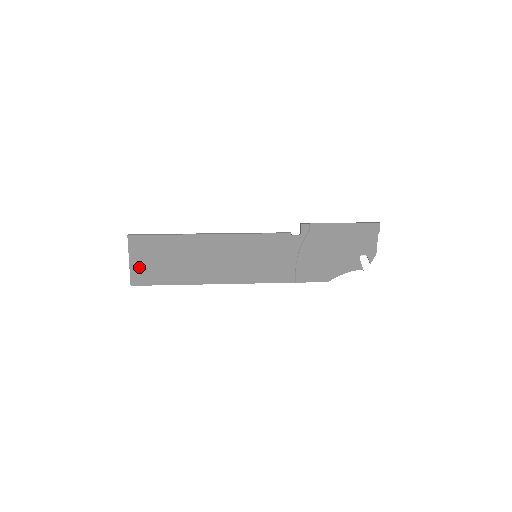
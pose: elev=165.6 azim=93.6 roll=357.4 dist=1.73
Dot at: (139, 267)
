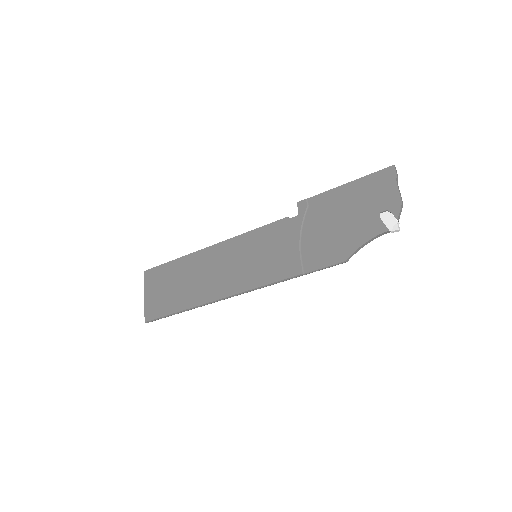
Dot at: (152, 300)
